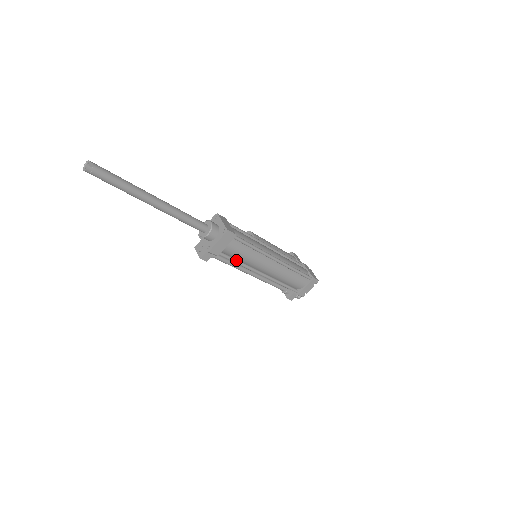
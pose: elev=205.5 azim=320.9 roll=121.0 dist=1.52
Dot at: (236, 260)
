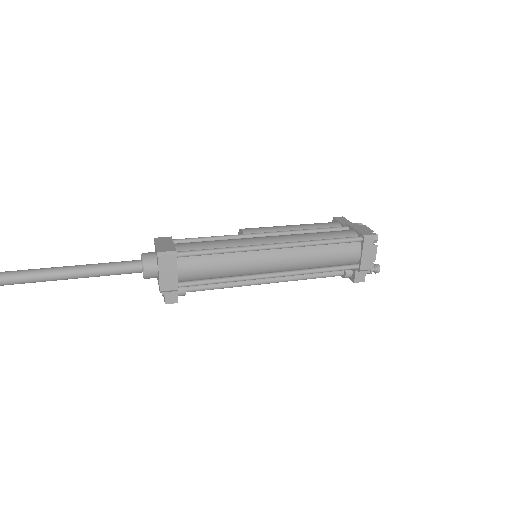
Dot at: (214, 279)
